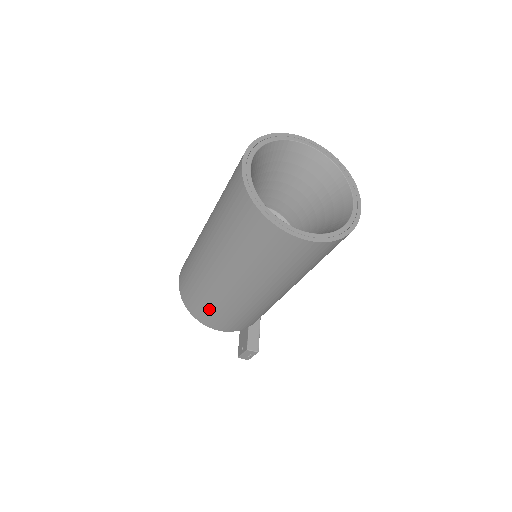
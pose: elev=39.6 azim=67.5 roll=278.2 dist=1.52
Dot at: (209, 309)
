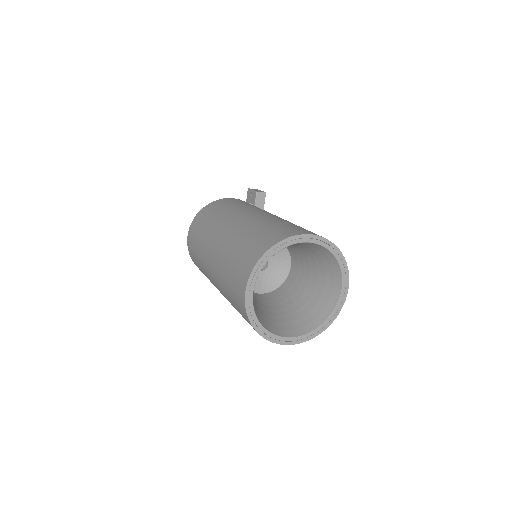
Dot at: occluded
